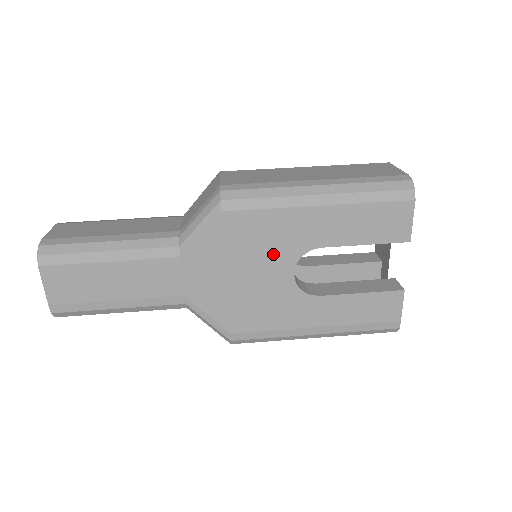
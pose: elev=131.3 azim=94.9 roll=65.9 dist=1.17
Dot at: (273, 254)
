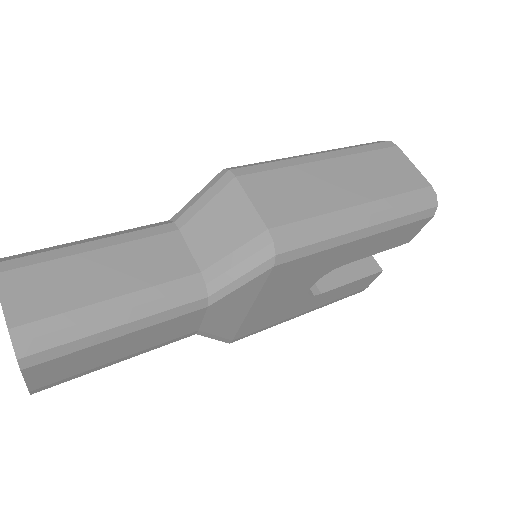
Dot at: (302, 281)
